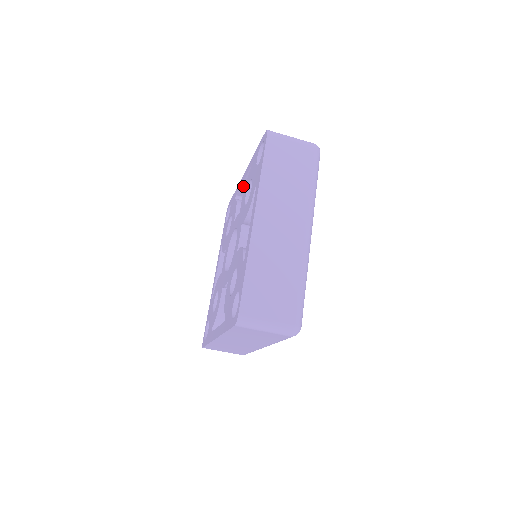
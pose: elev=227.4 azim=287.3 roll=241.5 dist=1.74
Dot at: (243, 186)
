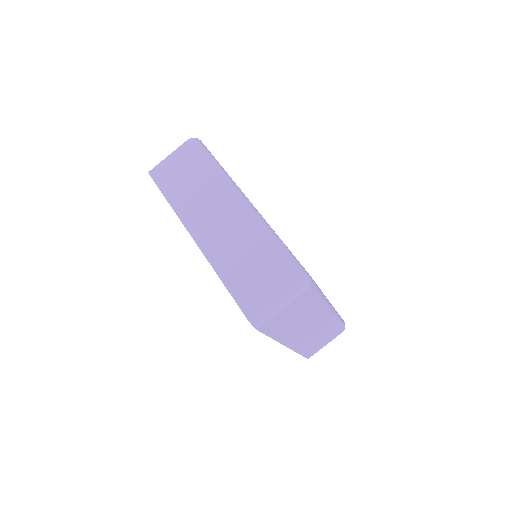
Dot at: occluded
